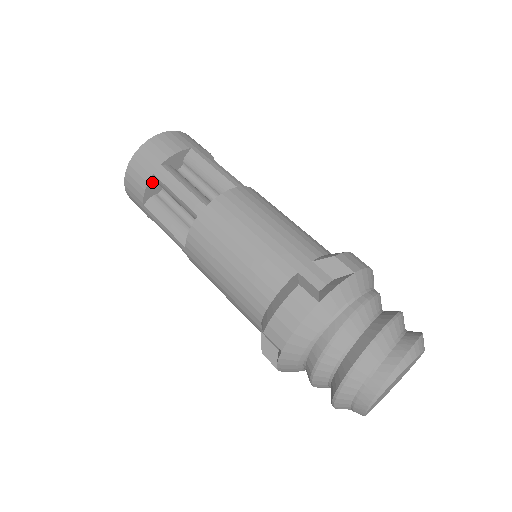
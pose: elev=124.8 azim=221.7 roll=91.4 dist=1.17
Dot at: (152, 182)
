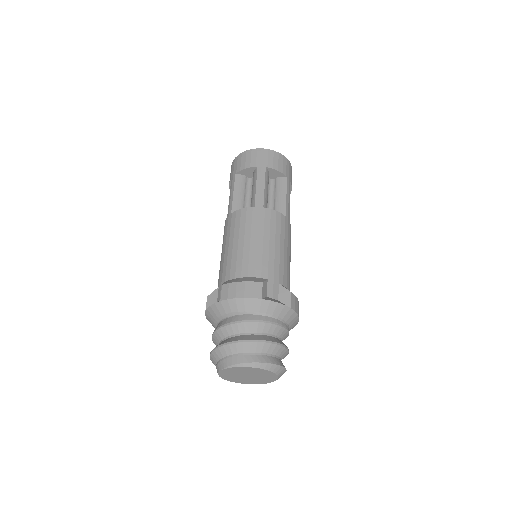
Dot at: (252, 169)
